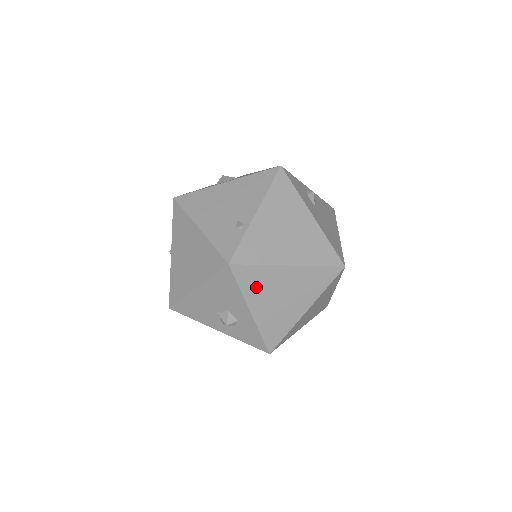
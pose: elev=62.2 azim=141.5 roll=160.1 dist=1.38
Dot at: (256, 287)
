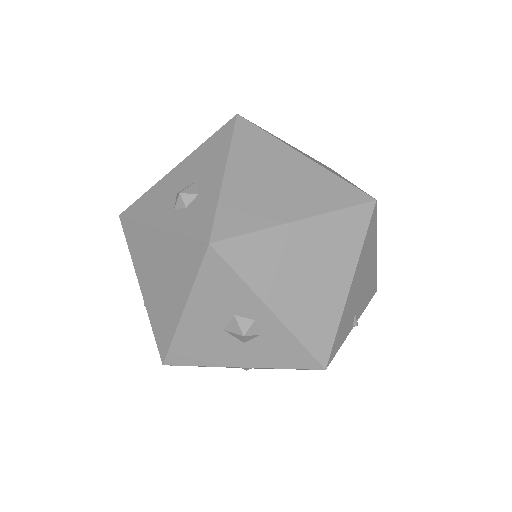
Dot at: (251, 151)
